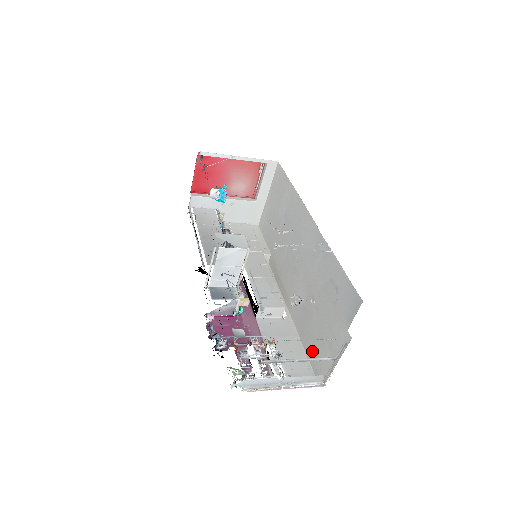
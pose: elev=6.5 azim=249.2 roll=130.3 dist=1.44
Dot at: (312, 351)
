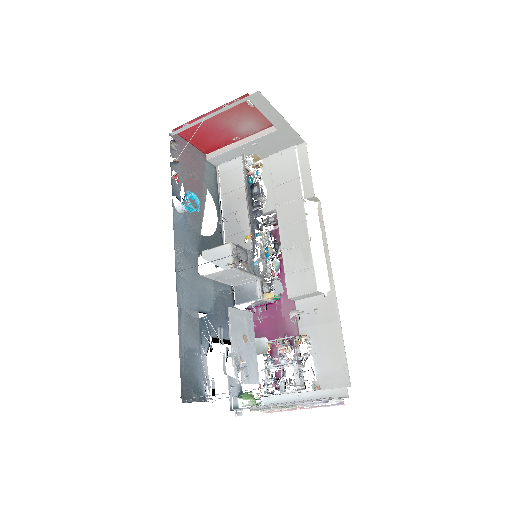
Dot at: occluded
